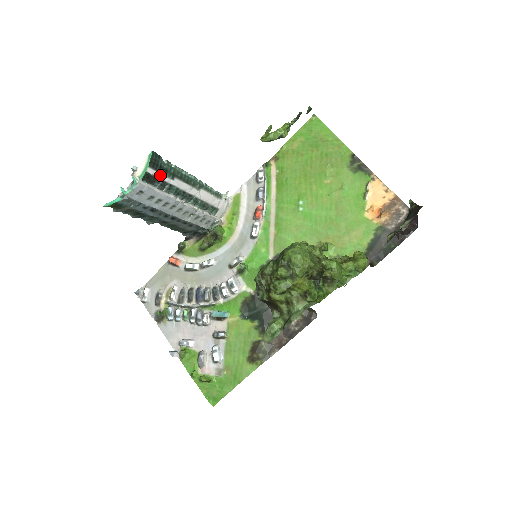
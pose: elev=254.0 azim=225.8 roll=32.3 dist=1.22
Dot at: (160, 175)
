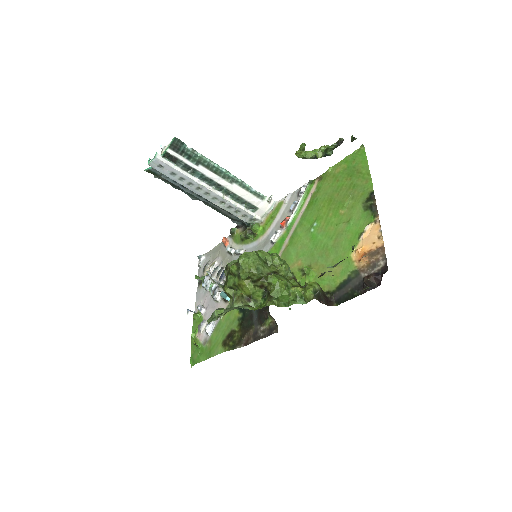
Dot at: (182, 158)
